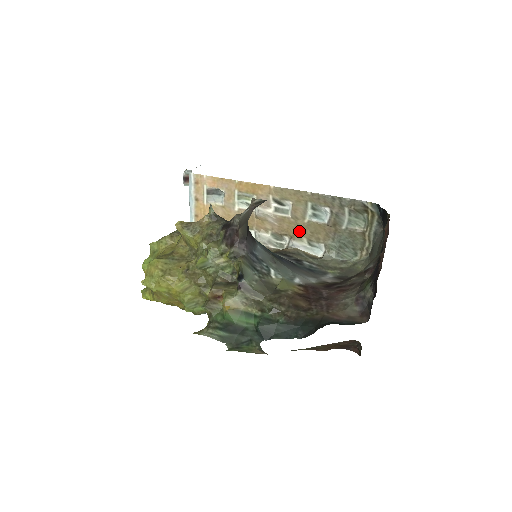
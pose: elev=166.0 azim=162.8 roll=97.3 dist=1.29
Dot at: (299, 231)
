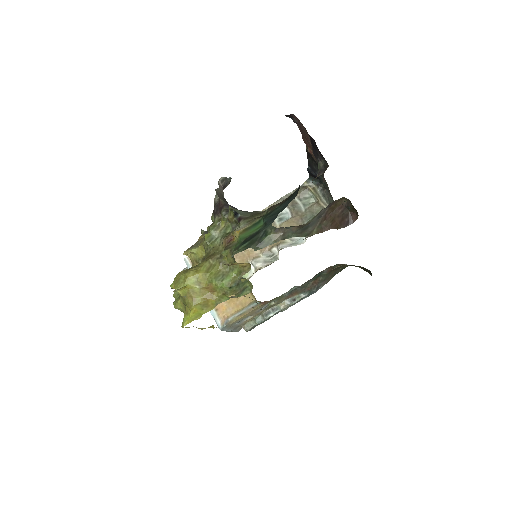
Dot at: occluded
